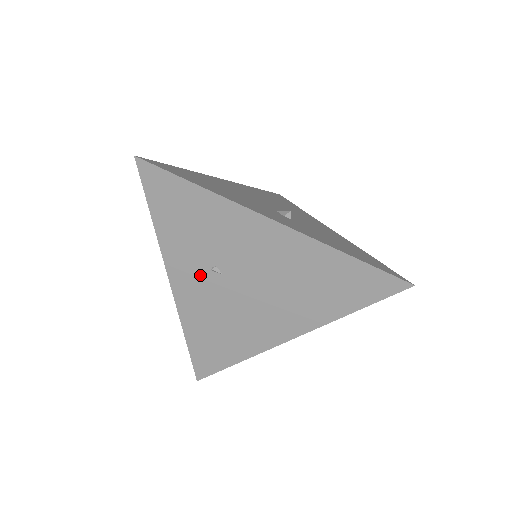
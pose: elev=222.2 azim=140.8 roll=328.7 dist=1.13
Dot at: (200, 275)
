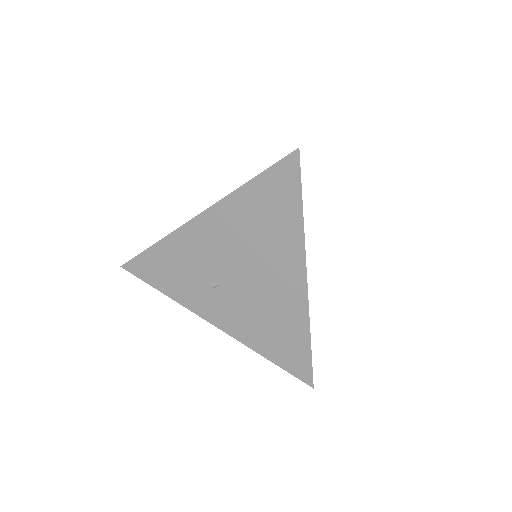
Dot at: (215, 299)
